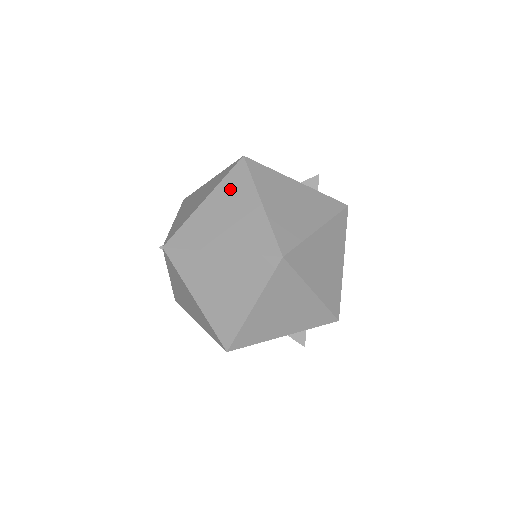
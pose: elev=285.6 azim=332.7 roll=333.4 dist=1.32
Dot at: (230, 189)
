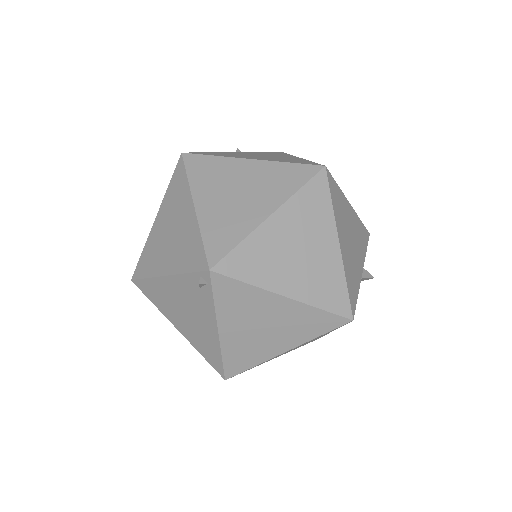
Dot at: (207, 177)
